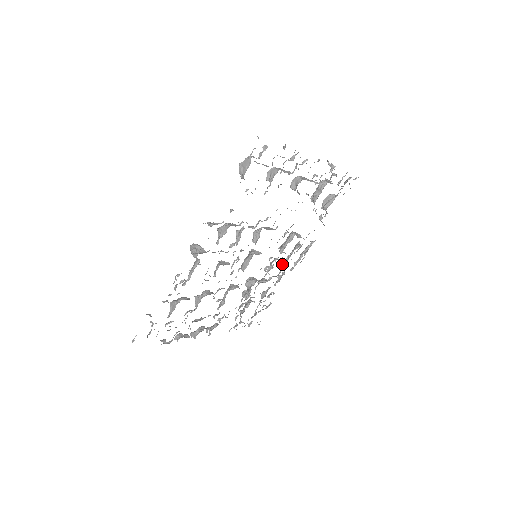
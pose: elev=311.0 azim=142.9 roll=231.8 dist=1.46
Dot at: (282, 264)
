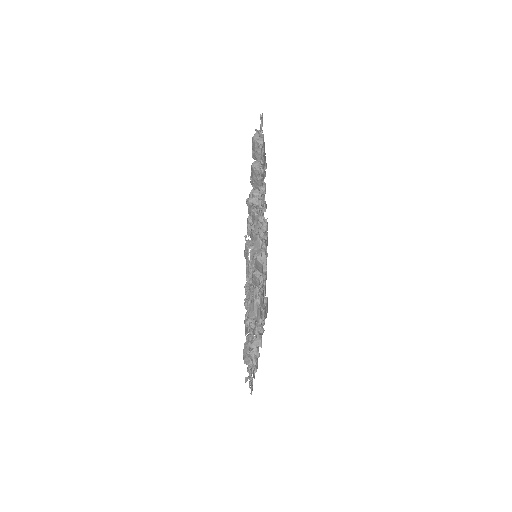
Dot at: occluded
